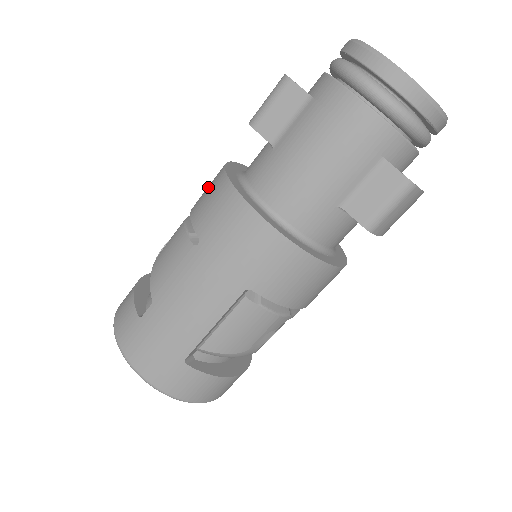
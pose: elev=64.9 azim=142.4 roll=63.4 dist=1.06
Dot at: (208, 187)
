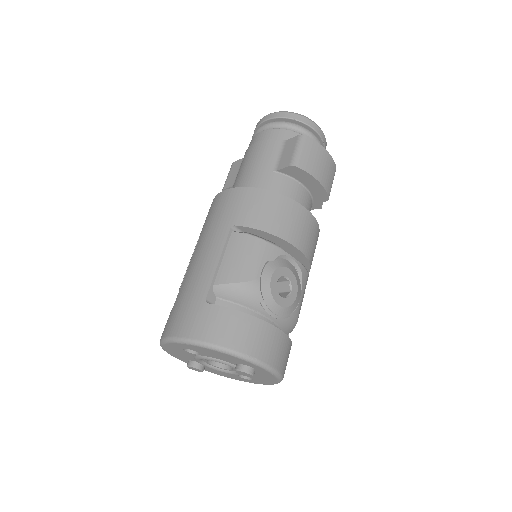
Dot at: occluded
